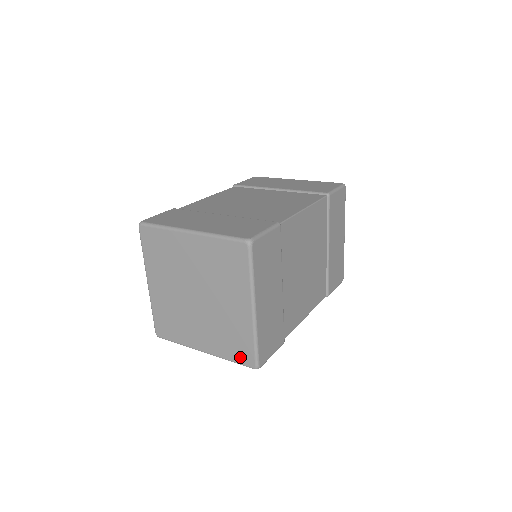
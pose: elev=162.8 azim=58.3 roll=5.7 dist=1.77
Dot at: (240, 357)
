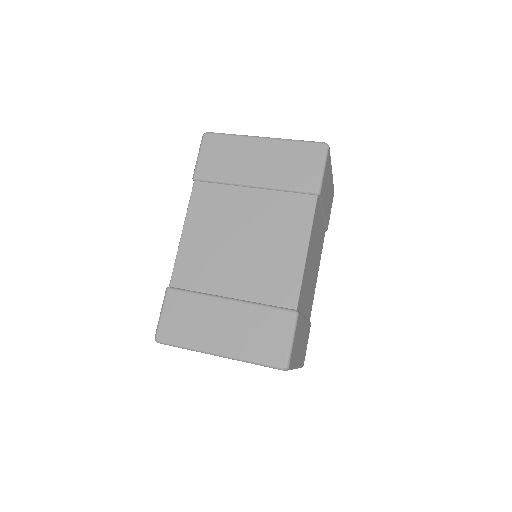
Dot at: occluded
